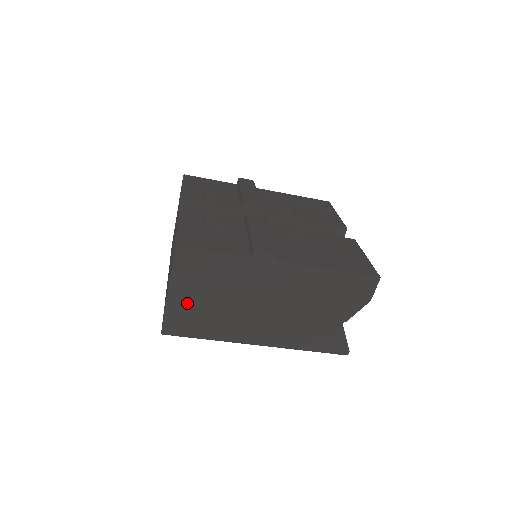
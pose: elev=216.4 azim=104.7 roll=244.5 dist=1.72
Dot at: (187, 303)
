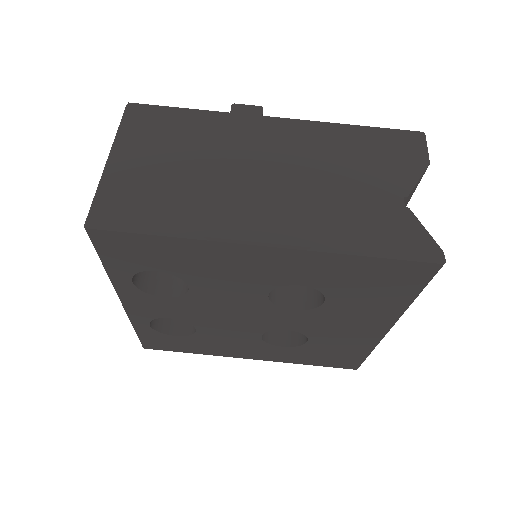
Dot at: (135, 173)
